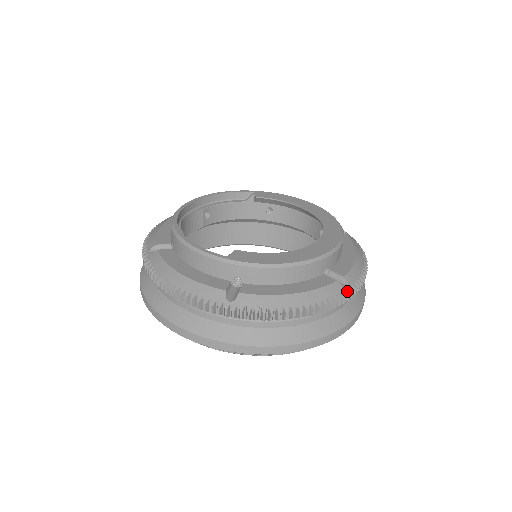
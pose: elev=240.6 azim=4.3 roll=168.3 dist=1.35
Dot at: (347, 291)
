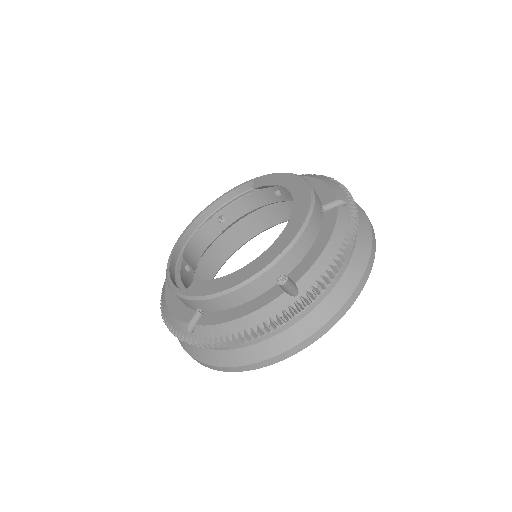
Dot at: (297, 301)
